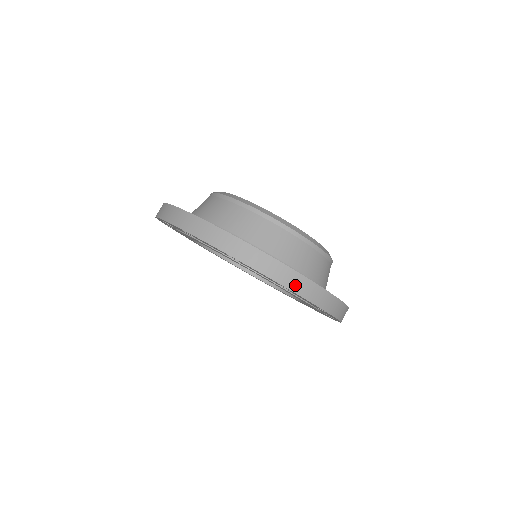
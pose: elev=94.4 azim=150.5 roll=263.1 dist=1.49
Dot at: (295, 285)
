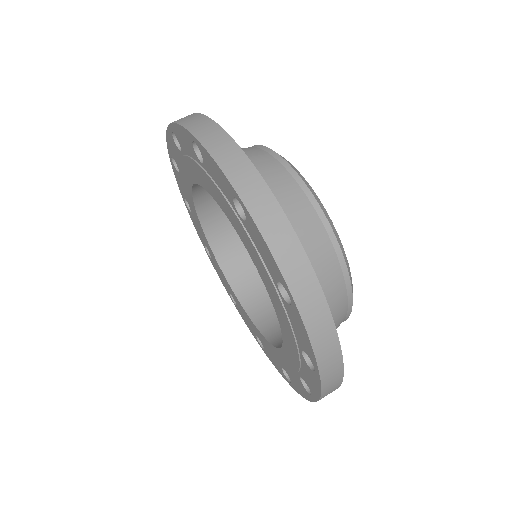
Dot at: (303, 294)
